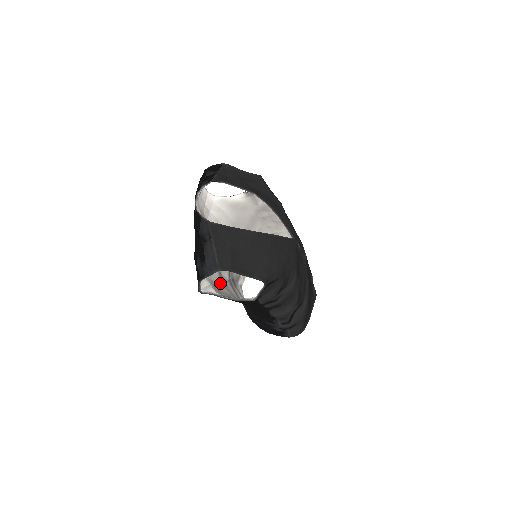
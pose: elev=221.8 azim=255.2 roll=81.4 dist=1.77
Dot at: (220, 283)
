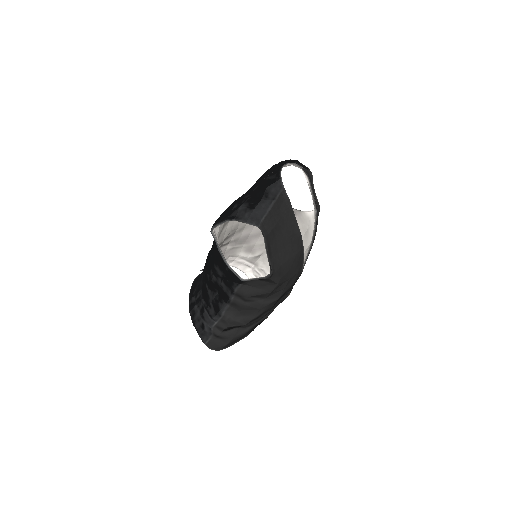
Dot at: occluded
